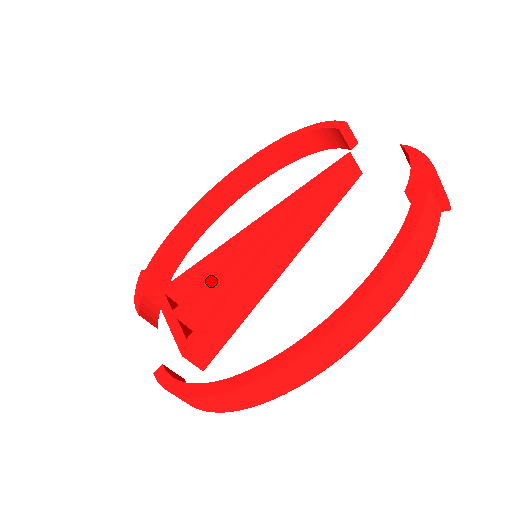
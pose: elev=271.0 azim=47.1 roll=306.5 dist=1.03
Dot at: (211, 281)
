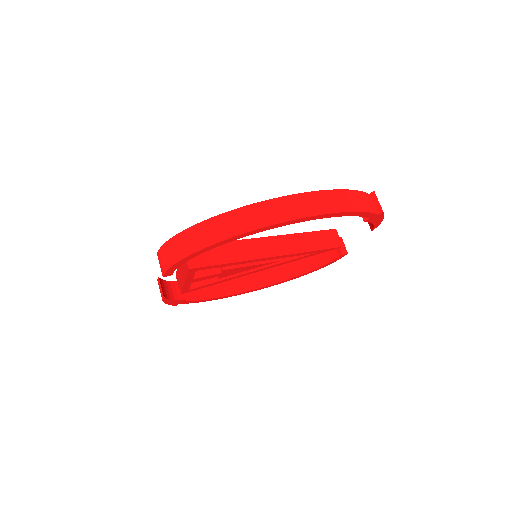
Dot at: occluded
